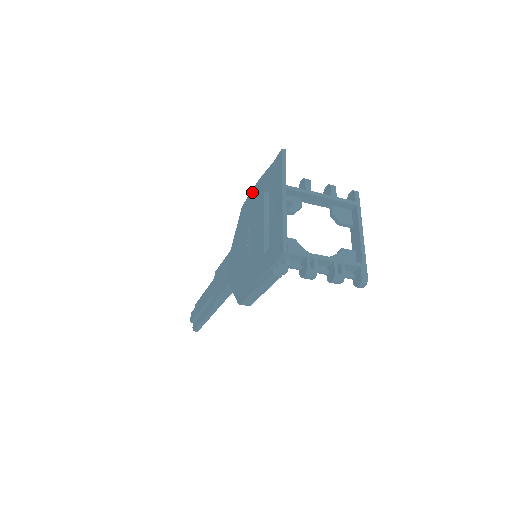
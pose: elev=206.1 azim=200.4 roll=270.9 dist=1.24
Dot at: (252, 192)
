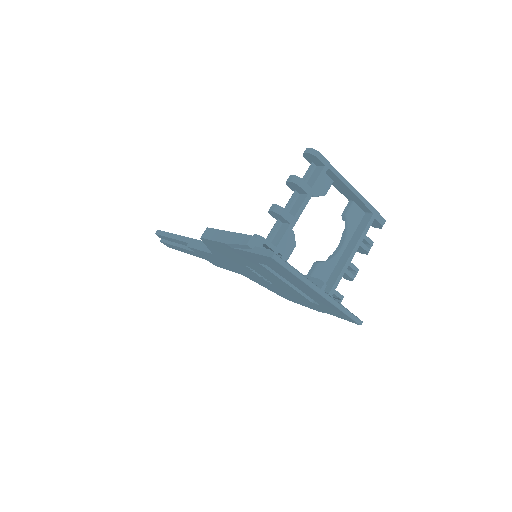
Dot at: (219, 244)
